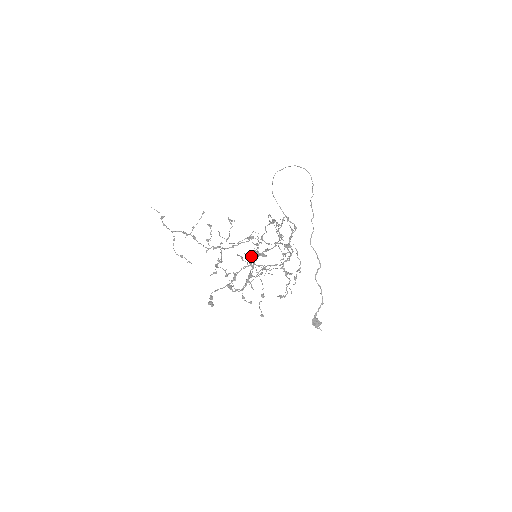
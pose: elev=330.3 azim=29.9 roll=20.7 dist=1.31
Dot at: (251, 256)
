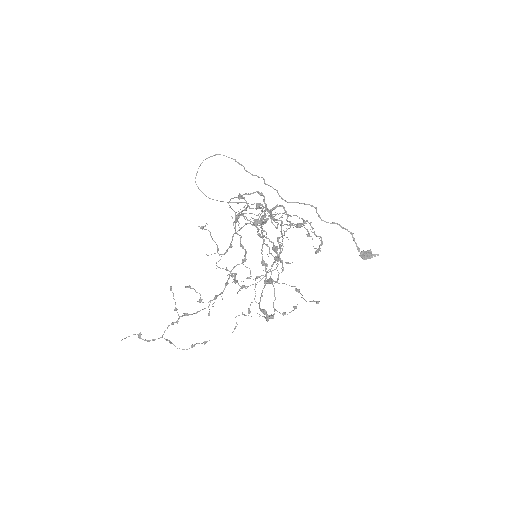
Dot at: (250, 276)
